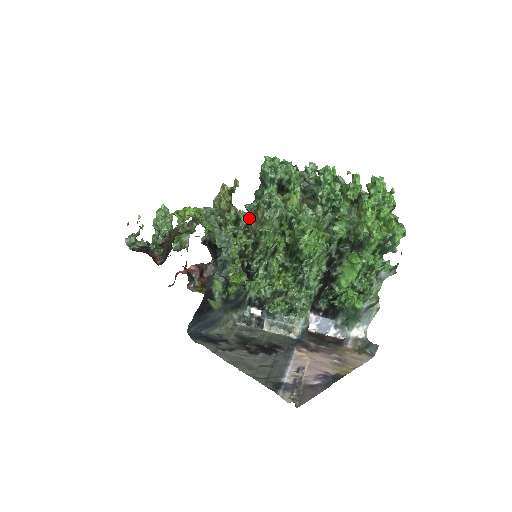
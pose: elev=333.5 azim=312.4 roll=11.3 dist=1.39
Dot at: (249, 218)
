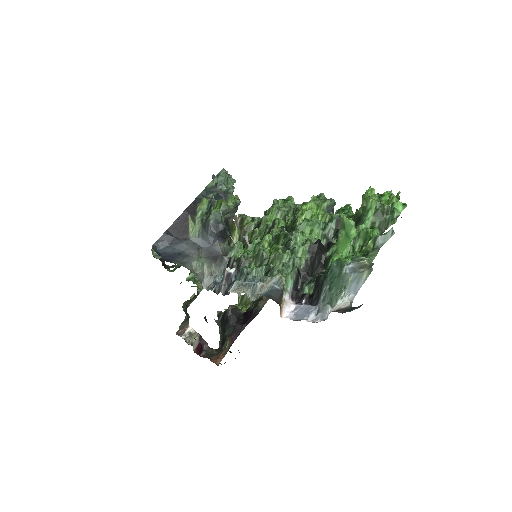
Dot at: occluded
